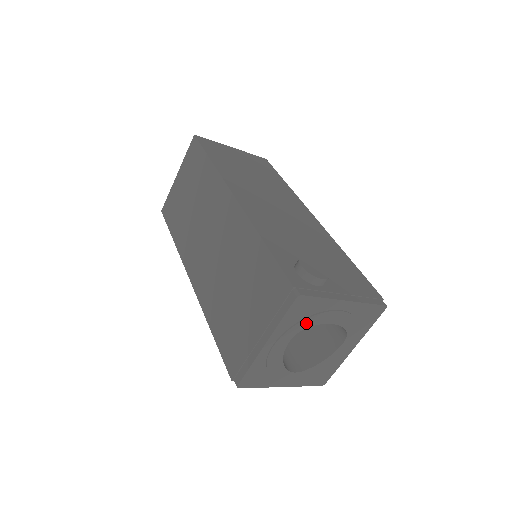
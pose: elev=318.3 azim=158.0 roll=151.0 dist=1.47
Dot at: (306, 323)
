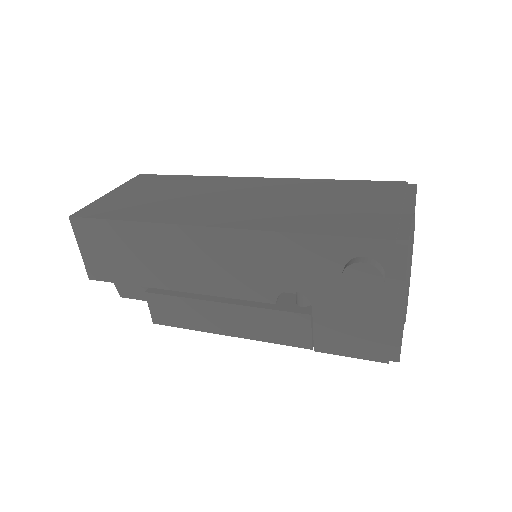
Dot at: occluded
